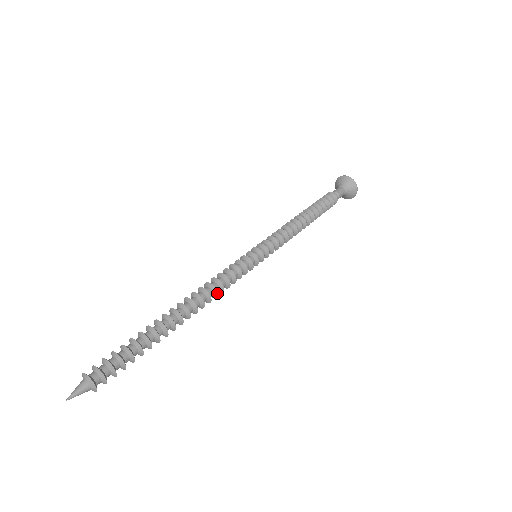
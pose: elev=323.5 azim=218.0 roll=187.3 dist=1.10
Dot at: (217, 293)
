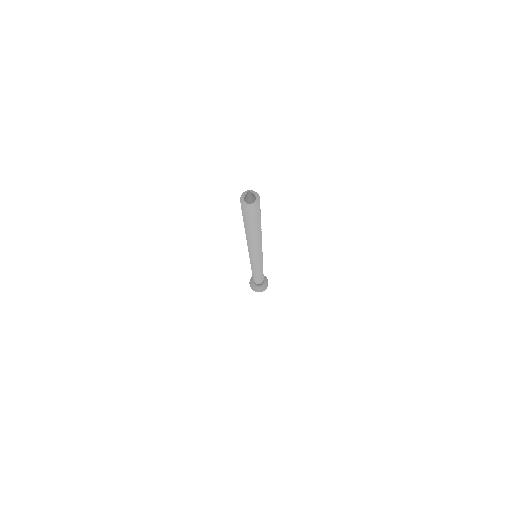
Dot at: occluded
